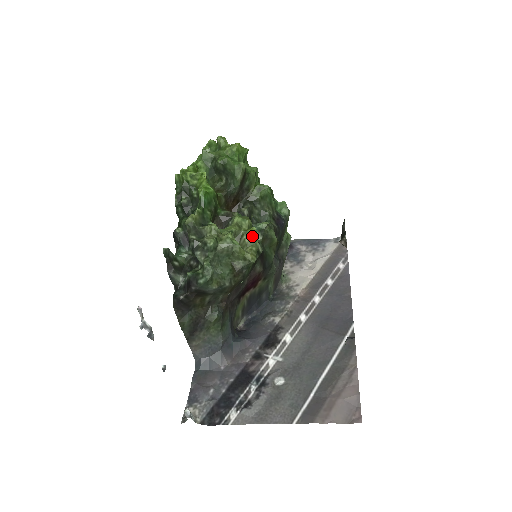
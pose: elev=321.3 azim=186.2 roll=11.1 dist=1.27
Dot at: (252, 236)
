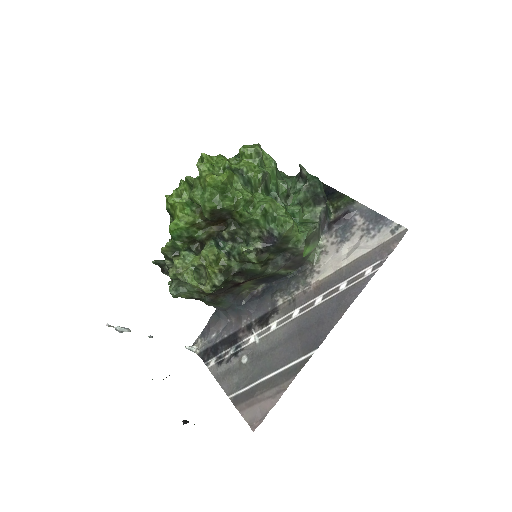
Dot at: (209, 274)
